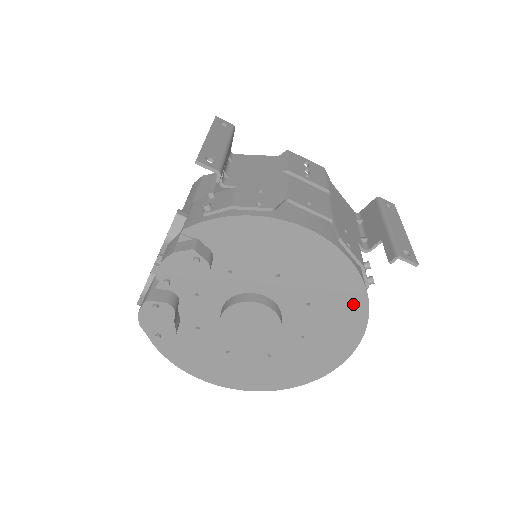
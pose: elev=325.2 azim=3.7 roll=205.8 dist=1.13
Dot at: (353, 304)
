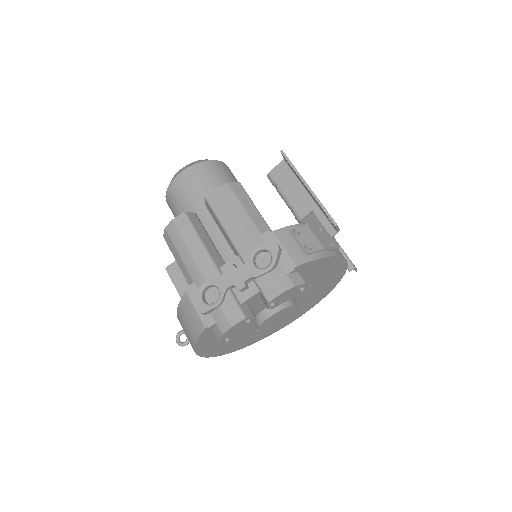
Dot at: (323, 295)
